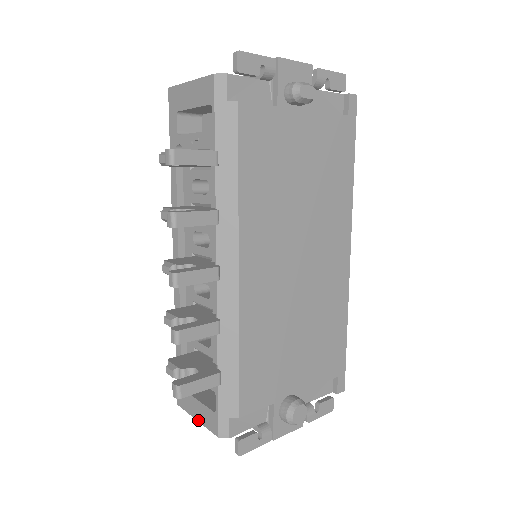
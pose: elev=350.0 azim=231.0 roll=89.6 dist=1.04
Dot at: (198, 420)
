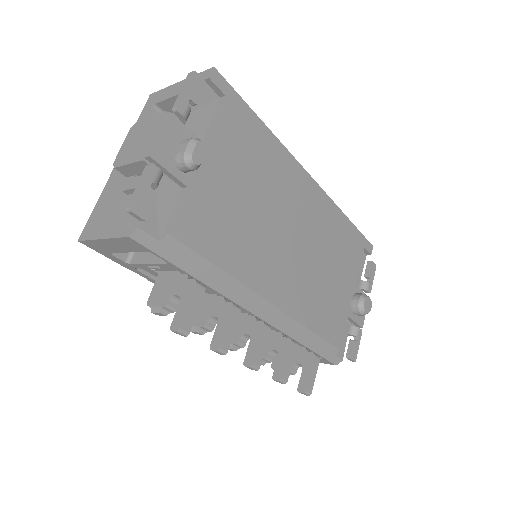
Dot at: occluded
